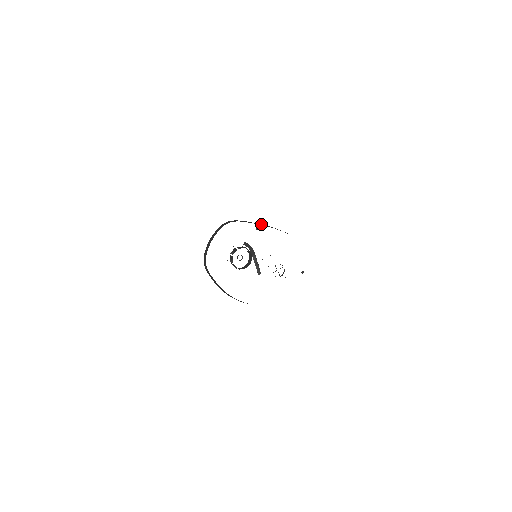
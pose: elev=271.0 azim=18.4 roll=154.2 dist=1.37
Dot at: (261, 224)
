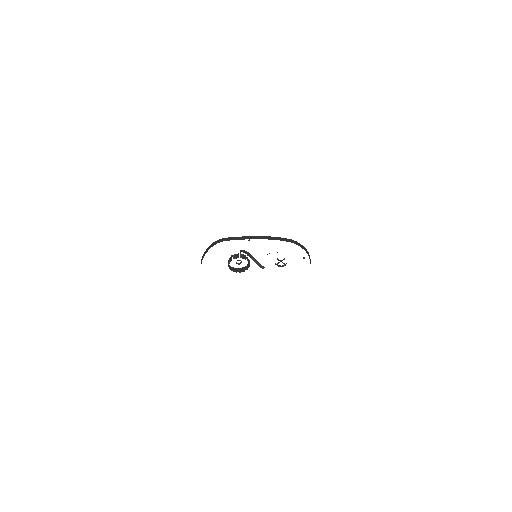
Dot at: (252, 236)
